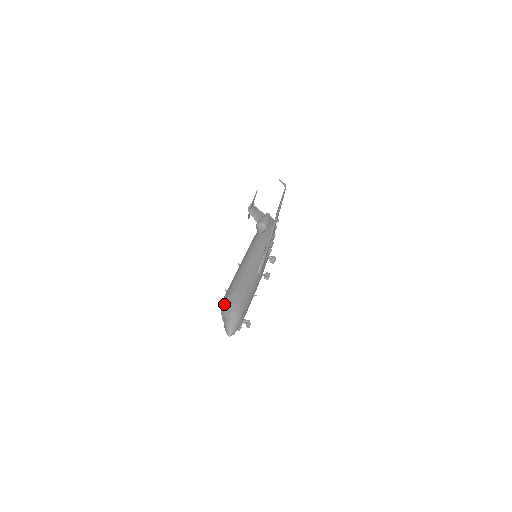
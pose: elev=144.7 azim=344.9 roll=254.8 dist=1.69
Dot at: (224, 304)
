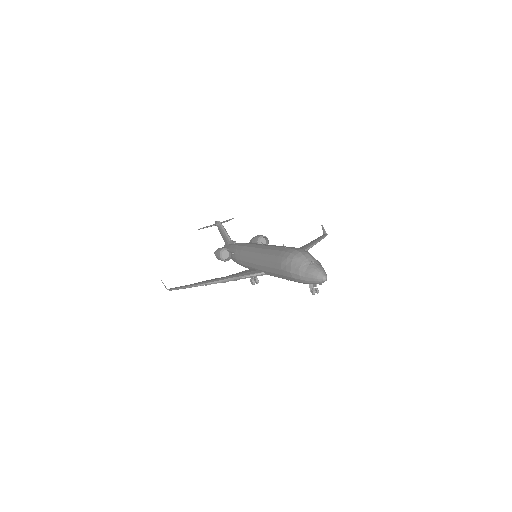
Dot at: occluded
